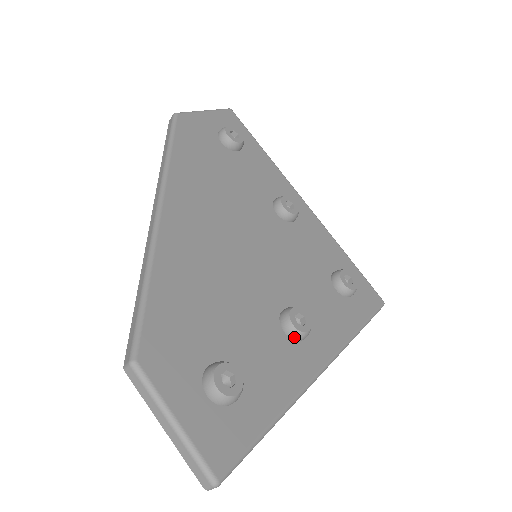
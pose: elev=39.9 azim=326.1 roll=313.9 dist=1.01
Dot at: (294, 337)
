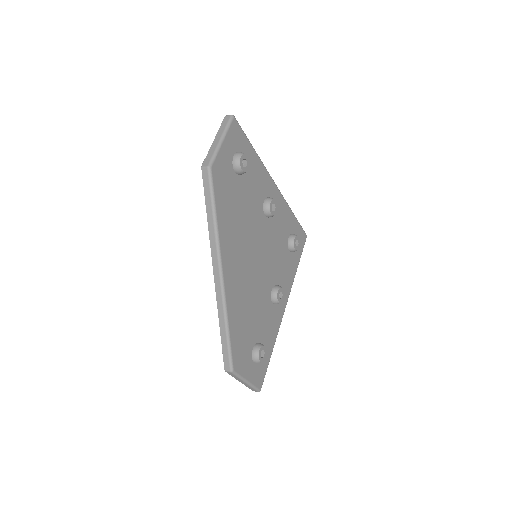
Dot at: (277, 304)
